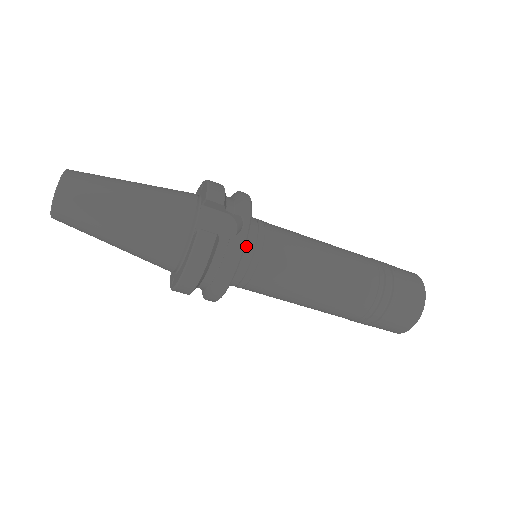
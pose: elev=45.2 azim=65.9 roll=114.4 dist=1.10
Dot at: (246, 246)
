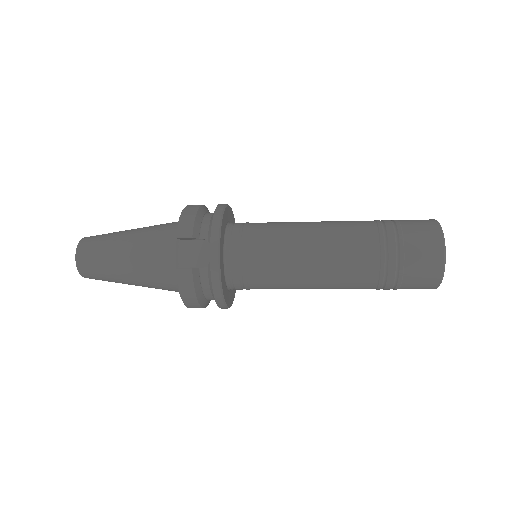
Dot at: (230, 262)
